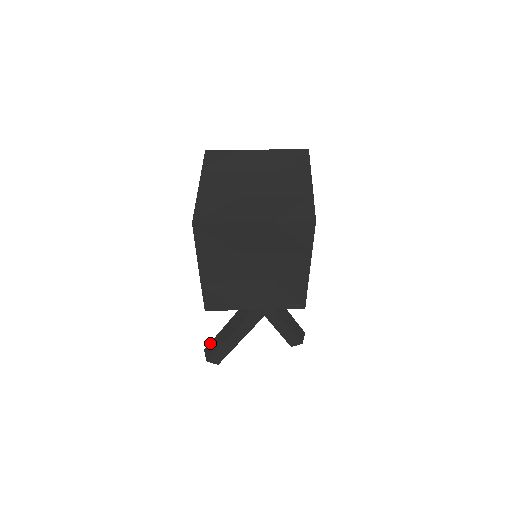
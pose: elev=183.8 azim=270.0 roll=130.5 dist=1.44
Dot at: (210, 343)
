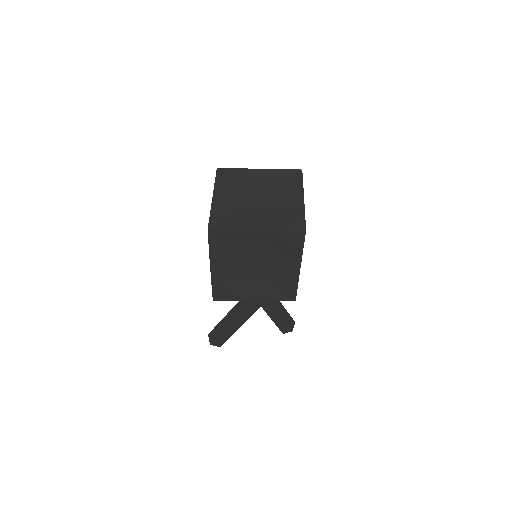
Dot at: (214, 329)
